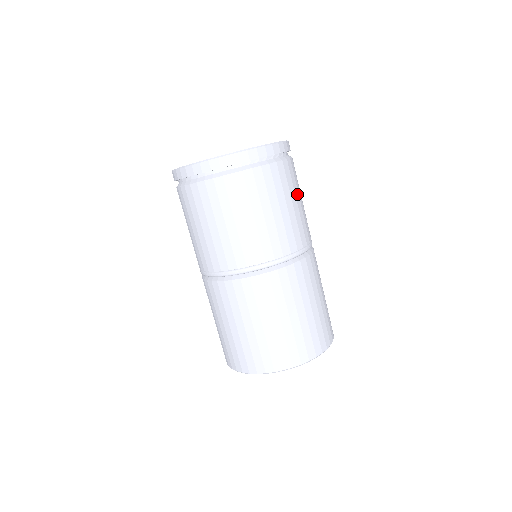
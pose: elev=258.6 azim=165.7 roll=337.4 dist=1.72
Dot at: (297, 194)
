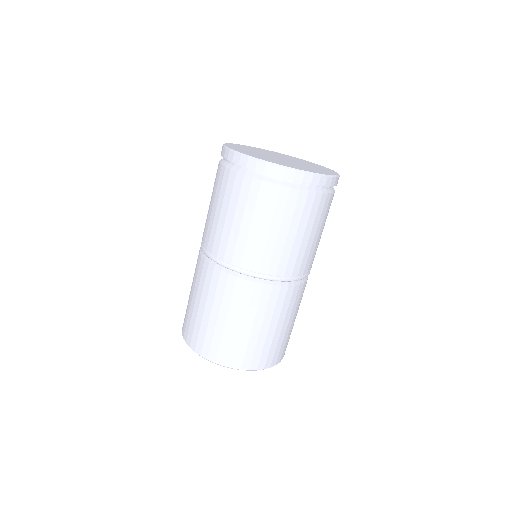
Dot at: (324, 225)
